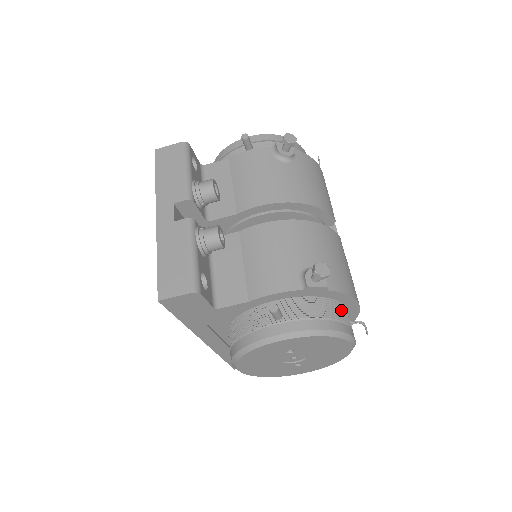
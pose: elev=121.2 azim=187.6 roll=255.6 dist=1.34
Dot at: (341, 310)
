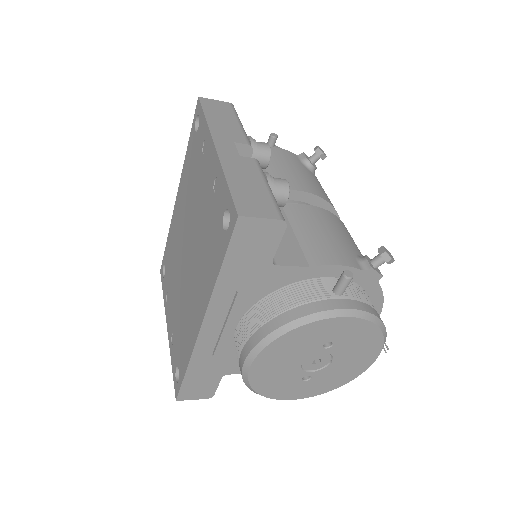
Dot at: occluded
